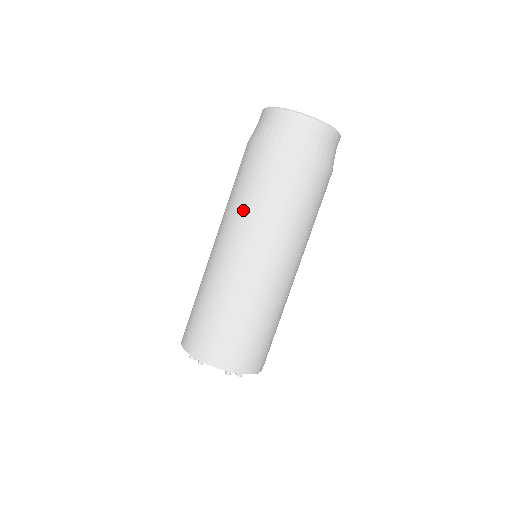
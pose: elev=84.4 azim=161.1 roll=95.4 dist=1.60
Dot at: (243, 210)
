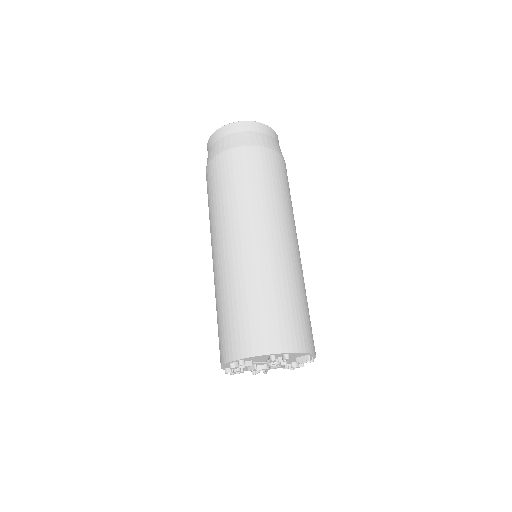
Dot at: (219, 211)
